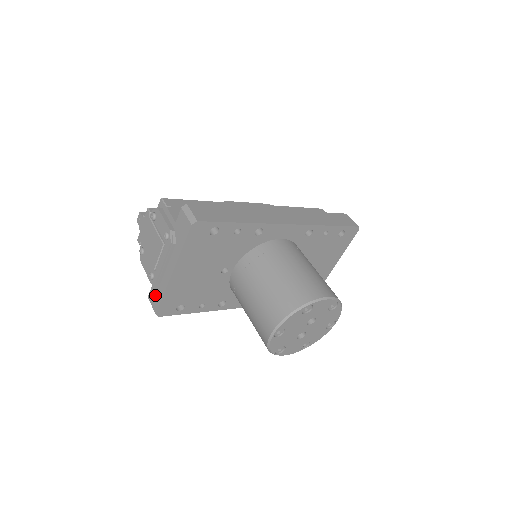
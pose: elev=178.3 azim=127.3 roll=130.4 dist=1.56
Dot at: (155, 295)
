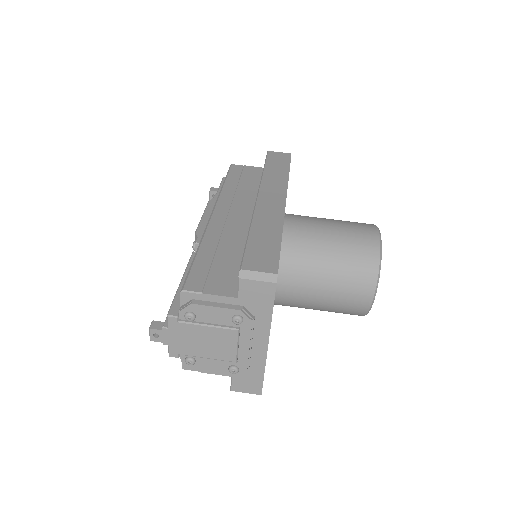
Dot at: (247, 381)
